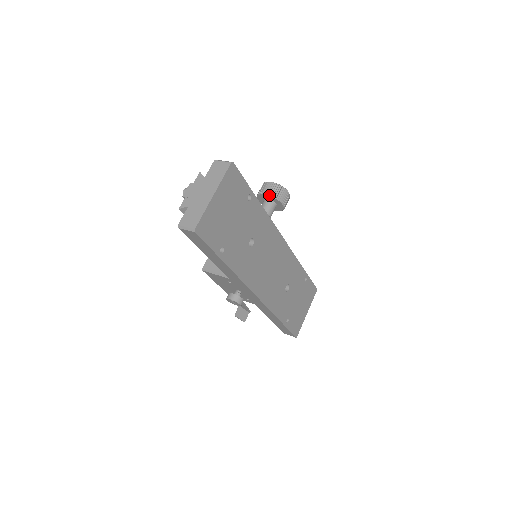
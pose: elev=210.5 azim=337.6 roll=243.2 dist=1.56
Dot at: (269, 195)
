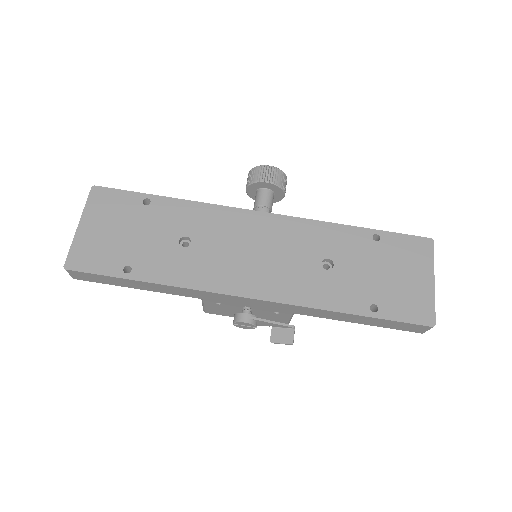
Dot at: (247, 187)
